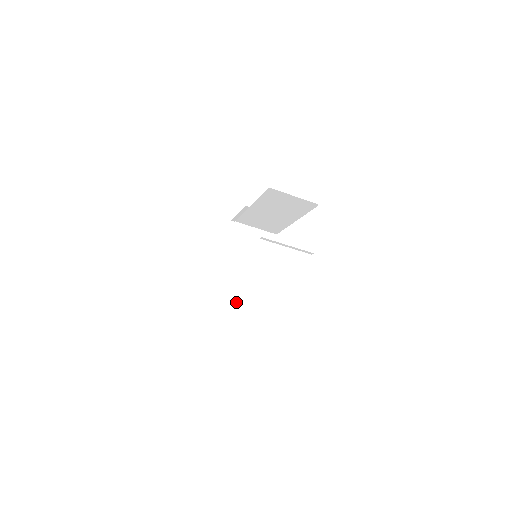
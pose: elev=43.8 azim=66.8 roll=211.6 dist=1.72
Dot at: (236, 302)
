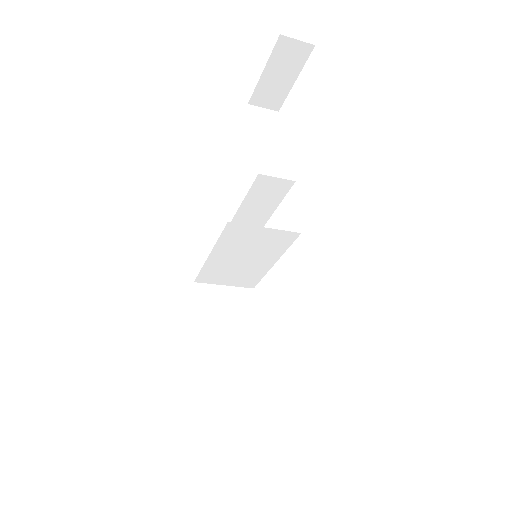
Dot at: (220, 281)
